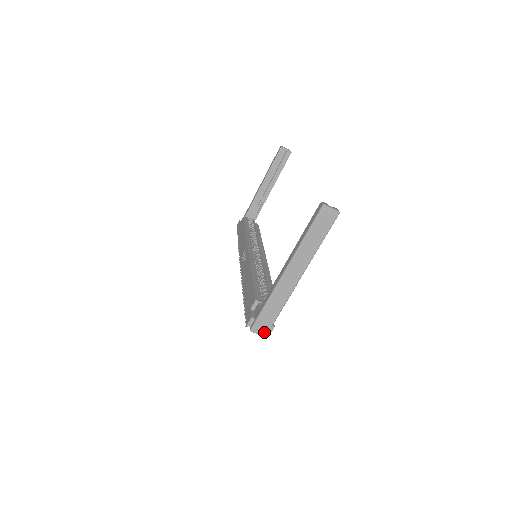
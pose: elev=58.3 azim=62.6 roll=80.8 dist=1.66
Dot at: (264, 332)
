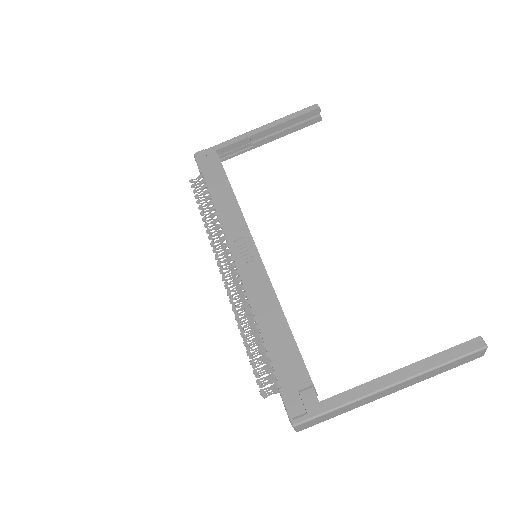
Dot at: (302, 429)
